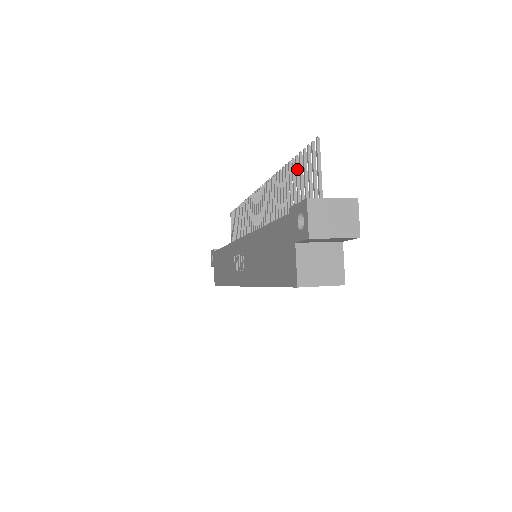
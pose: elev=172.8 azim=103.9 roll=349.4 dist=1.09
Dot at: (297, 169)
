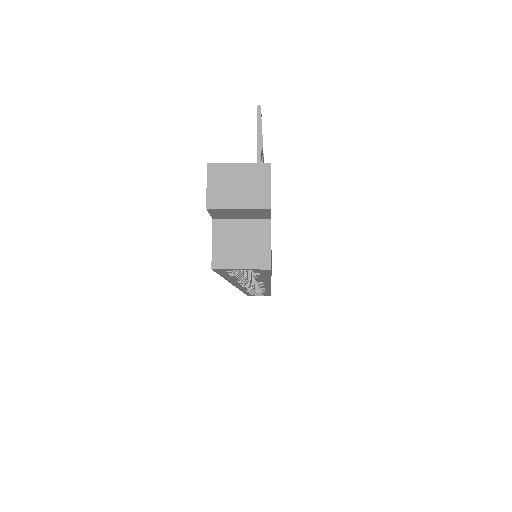
Dot at: occluded
